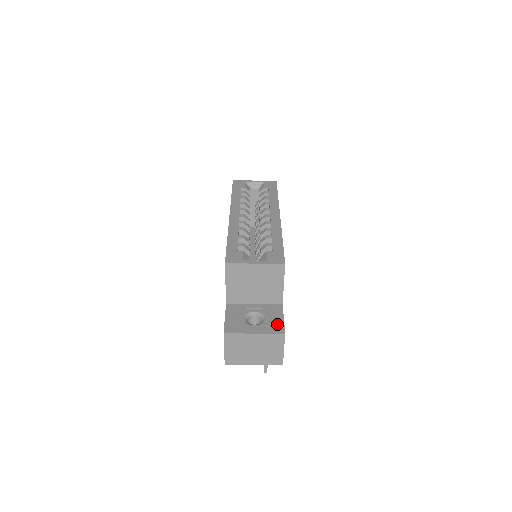
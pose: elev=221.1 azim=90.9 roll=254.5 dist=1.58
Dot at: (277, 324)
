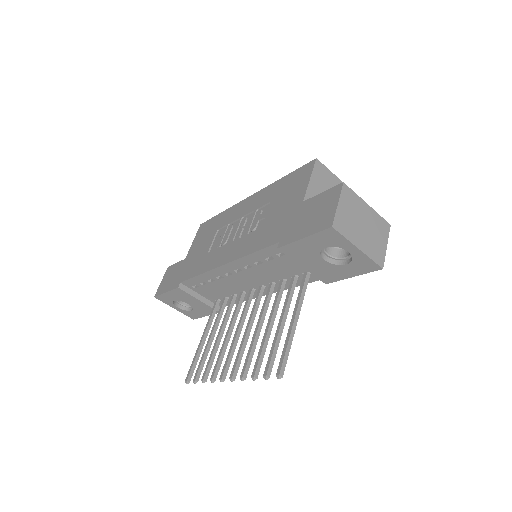
Dot at: occluded
